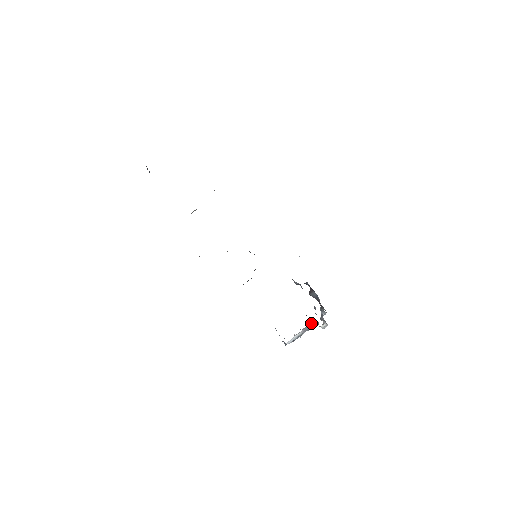
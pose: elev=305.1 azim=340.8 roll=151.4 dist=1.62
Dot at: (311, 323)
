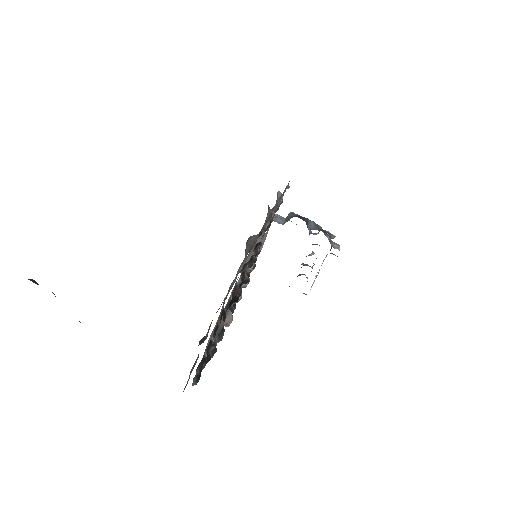
Dot at: occluded
